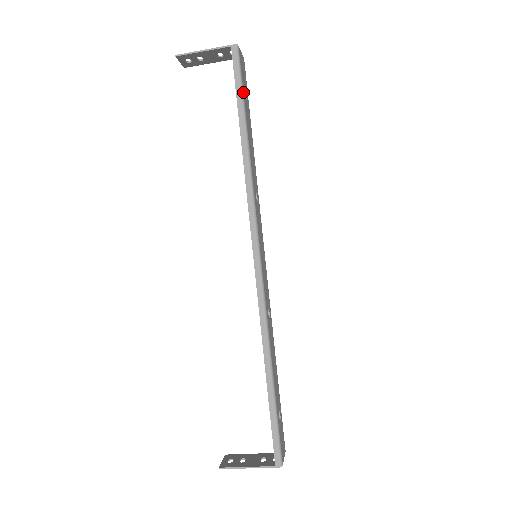
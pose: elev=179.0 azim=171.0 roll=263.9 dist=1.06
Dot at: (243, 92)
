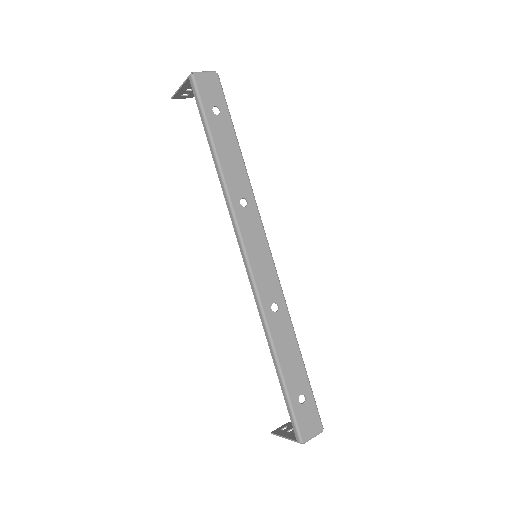
Dot at: (205, 114)
